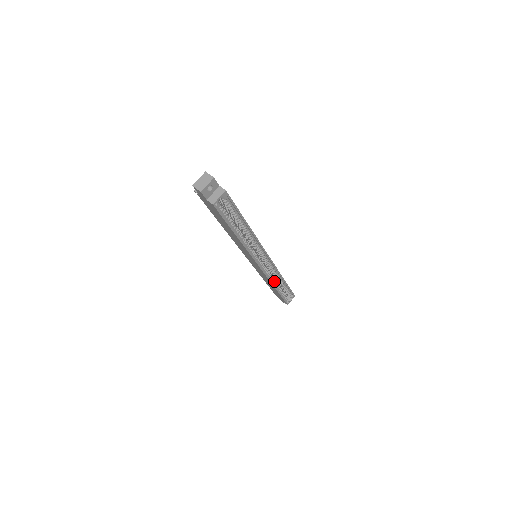
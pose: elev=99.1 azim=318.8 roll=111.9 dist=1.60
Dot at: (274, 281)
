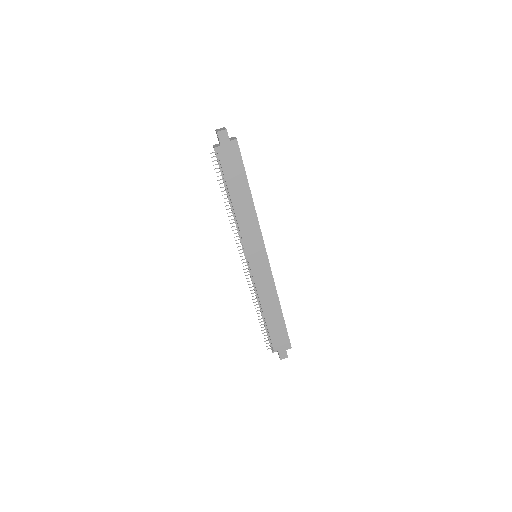
Dot at: (275, 296)
